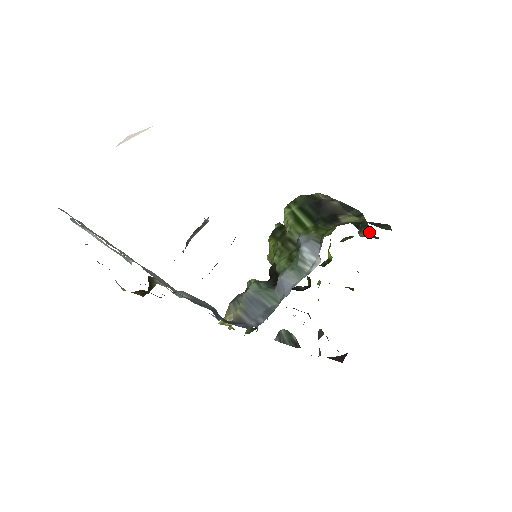
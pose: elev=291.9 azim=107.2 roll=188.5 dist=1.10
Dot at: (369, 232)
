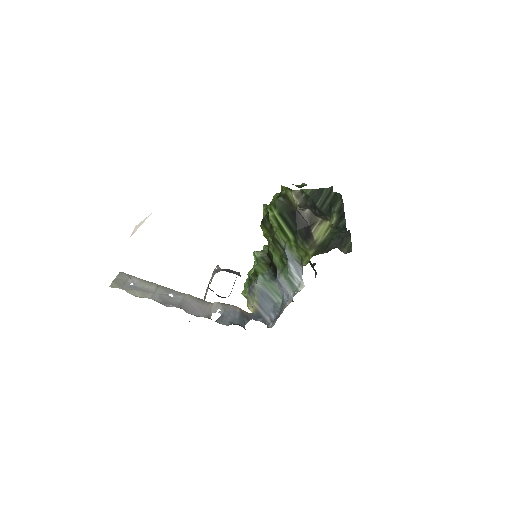
Dot at: (338, 205)
